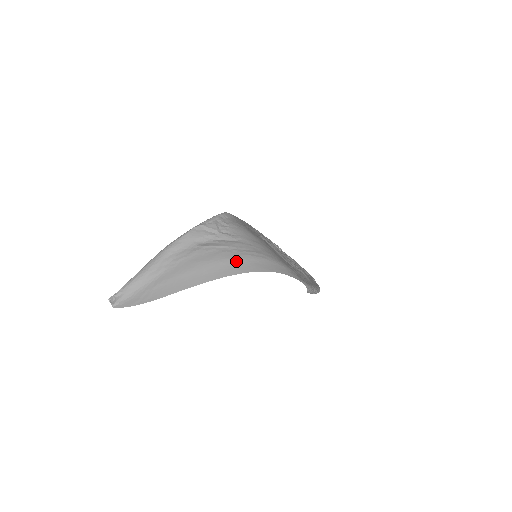
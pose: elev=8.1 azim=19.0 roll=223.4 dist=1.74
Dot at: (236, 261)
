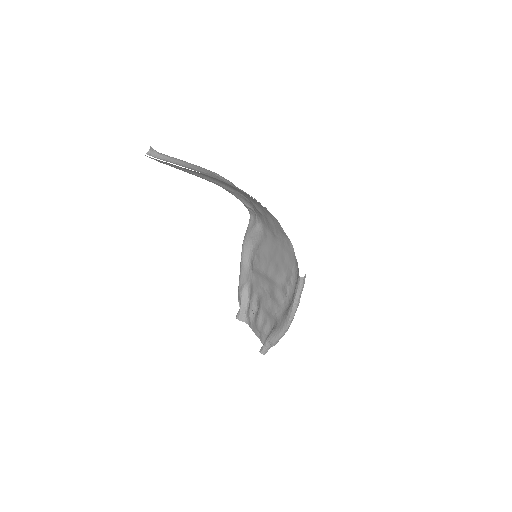
Dot at: (266, 208)
